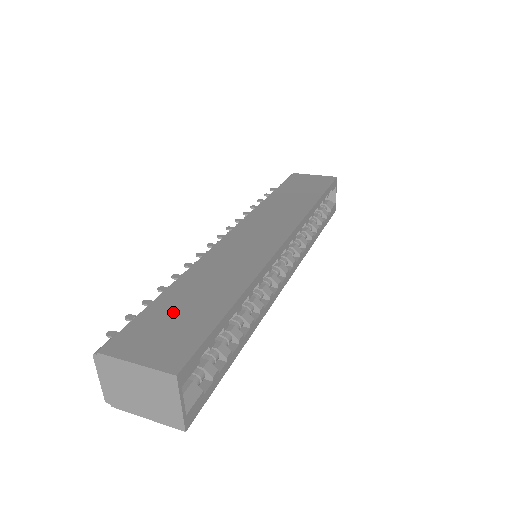
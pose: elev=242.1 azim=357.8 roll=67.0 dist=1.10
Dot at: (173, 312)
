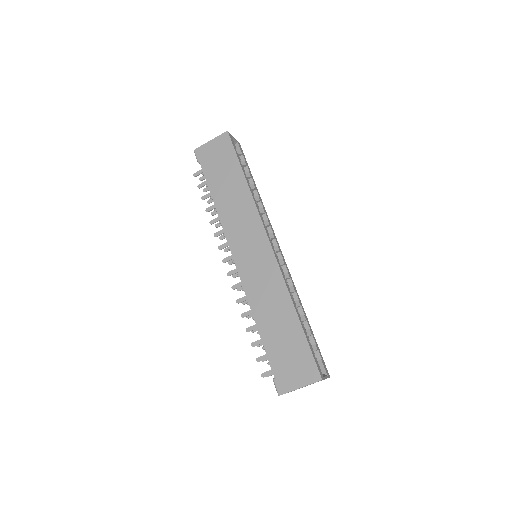
Dot at: (281, 349)
